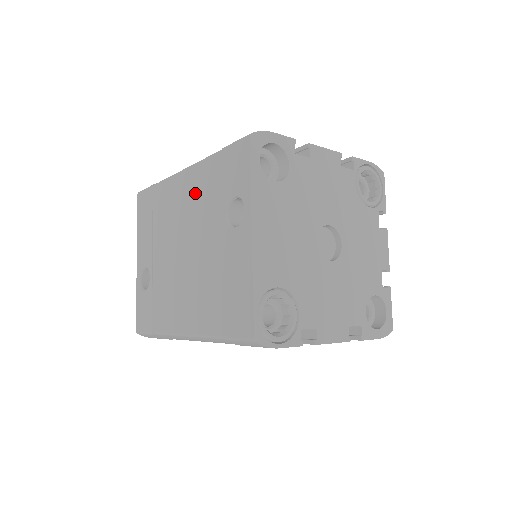
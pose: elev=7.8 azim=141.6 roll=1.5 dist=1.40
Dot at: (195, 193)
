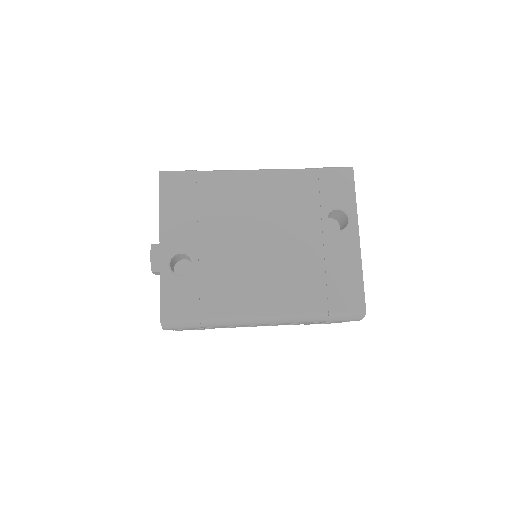
Dot at: (279, 195)
